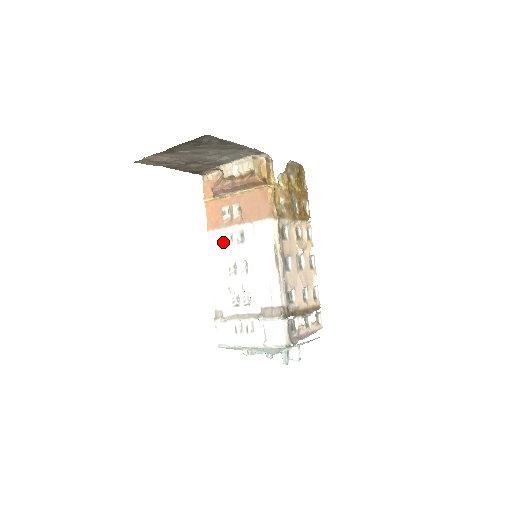
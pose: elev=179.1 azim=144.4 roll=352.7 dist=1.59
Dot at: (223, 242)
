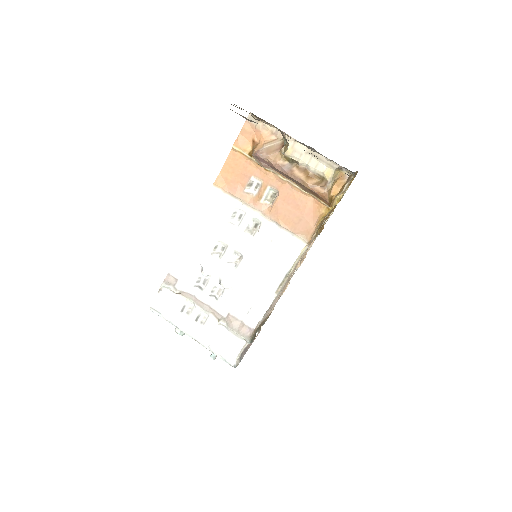
Dot at: (227, 213)
